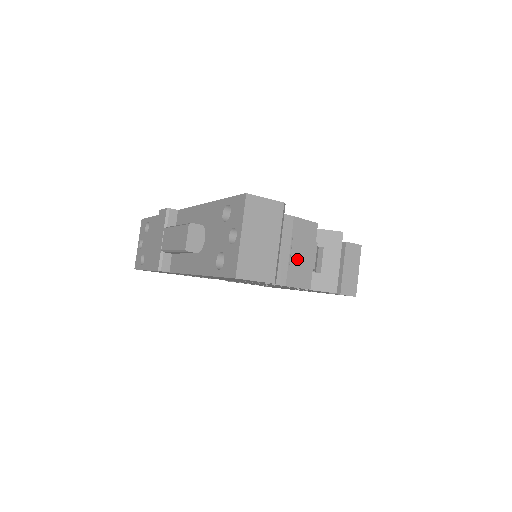
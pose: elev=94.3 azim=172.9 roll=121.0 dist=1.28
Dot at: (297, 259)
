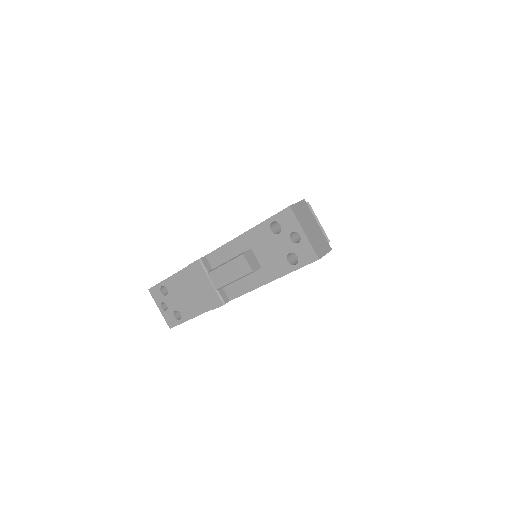
Dot at: occluded
